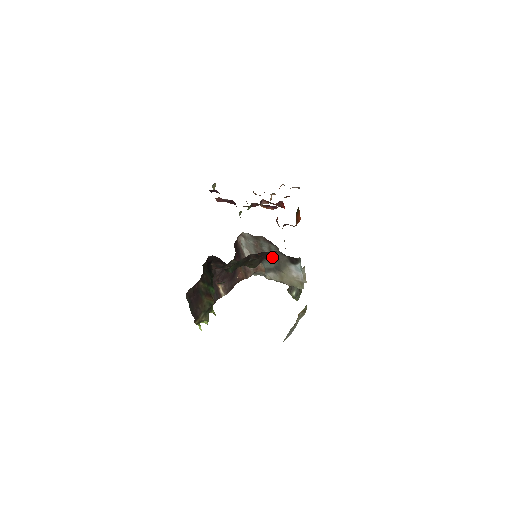
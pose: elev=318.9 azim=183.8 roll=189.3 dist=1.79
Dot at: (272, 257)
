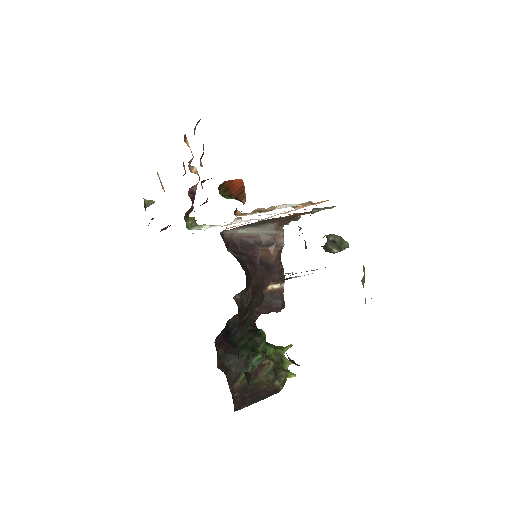
Dot at: occluded
